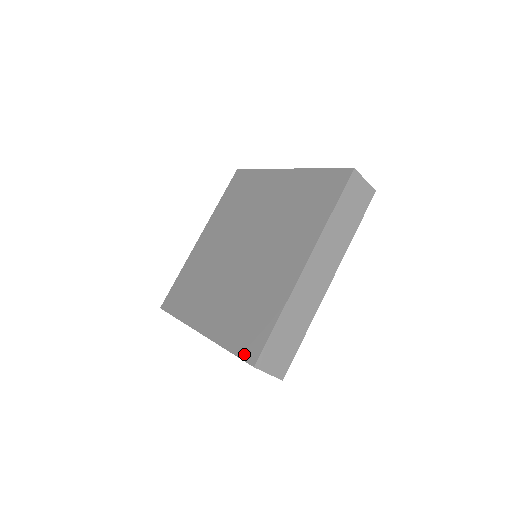
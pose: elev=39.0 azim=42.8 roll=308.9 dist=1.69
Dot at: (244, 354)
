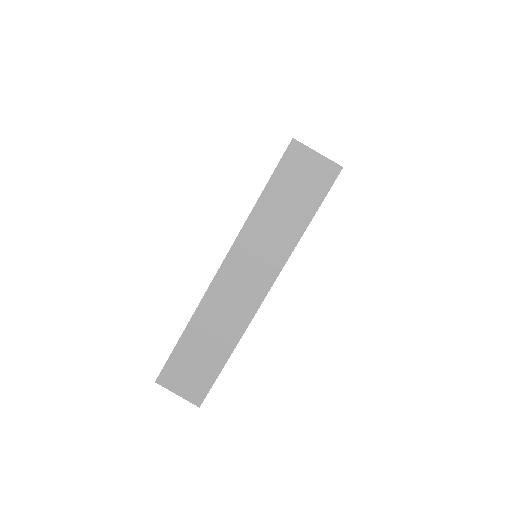
Dot at: (278, 163)
